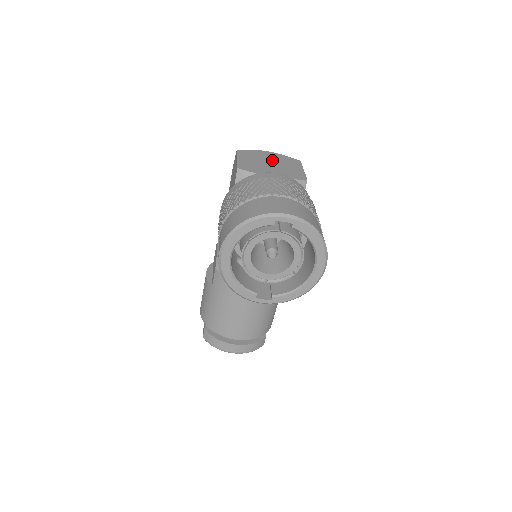
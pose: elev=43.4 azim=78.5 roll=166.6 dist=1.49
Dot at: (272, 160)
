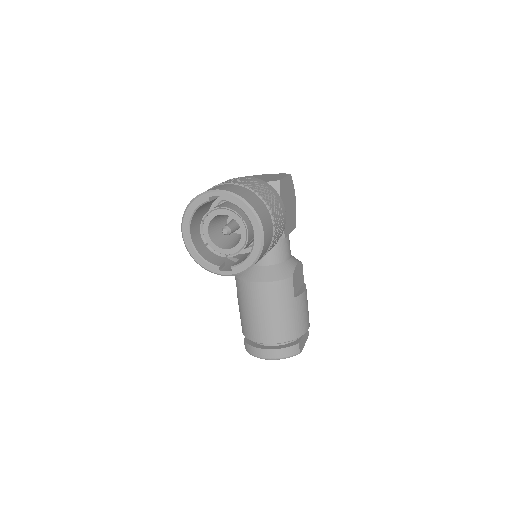
Dot at: (263, 177)
